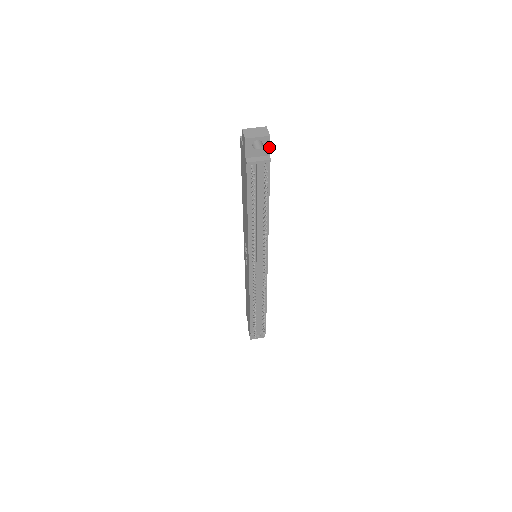
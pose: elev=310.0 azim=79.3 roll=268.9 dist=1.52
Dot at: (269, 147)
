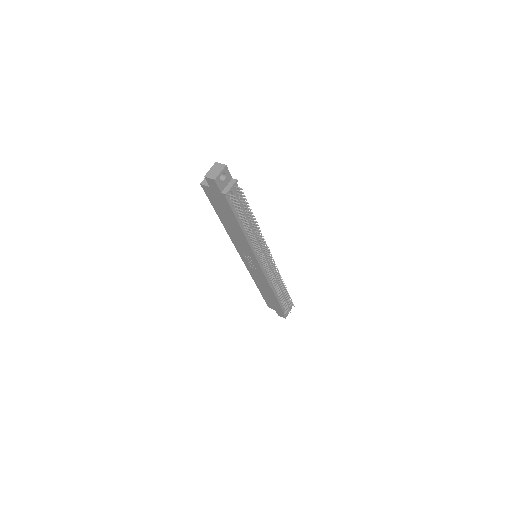
Dot at: (229, 173)
